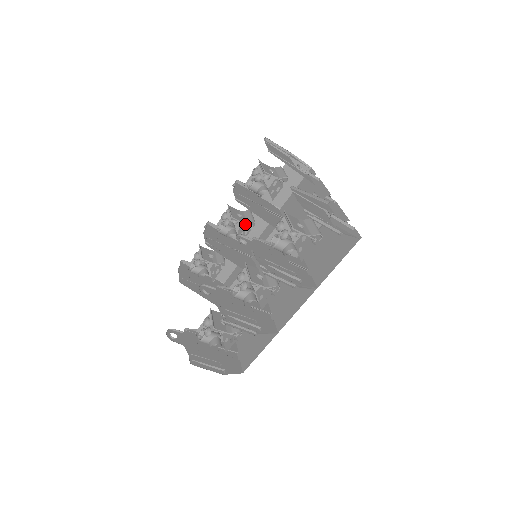
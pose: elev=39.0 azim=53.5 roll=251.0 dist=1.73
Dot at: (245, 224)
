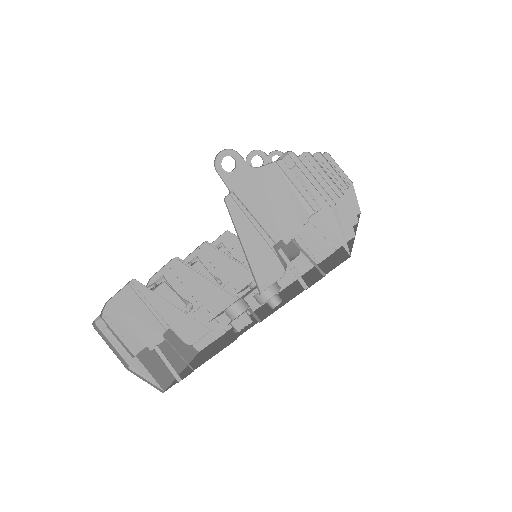
Dot at: occluded
